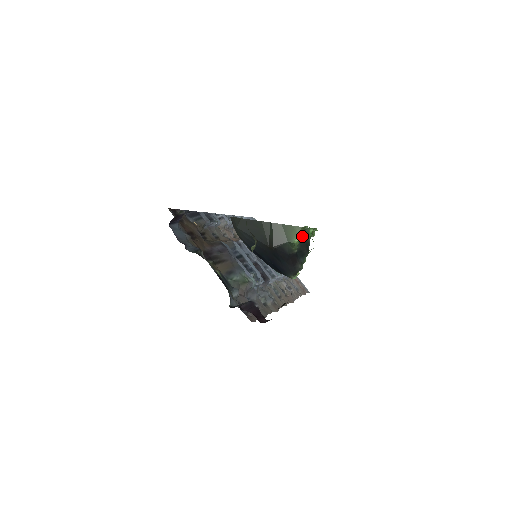
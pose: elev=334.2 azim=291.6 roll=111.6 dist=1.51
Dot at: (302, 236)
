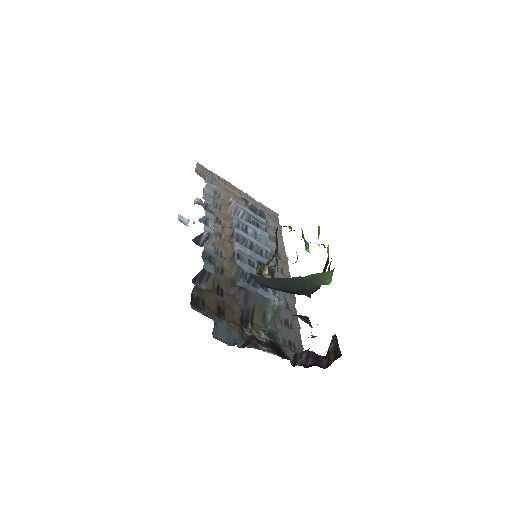
Dot at: occluded
